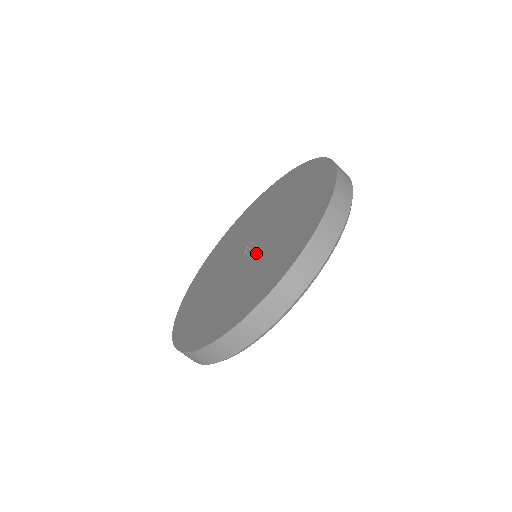
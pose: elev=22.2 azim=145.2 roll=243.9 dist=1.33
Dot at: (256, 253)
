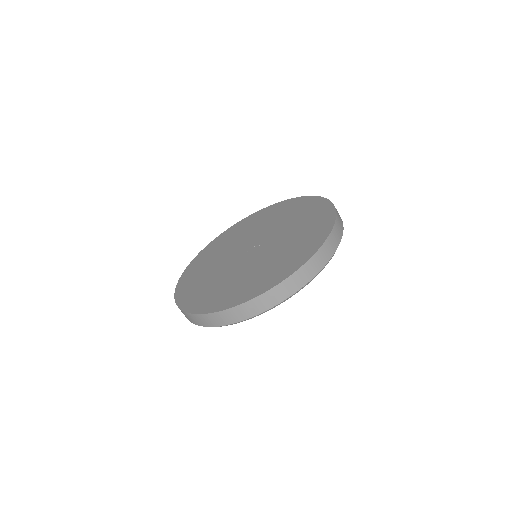
Dot at: (245, 263)
